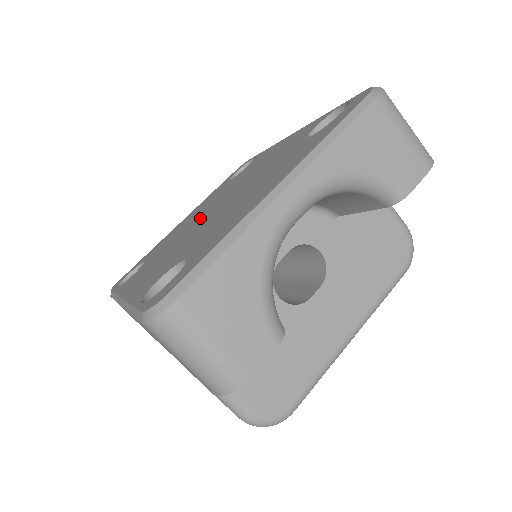
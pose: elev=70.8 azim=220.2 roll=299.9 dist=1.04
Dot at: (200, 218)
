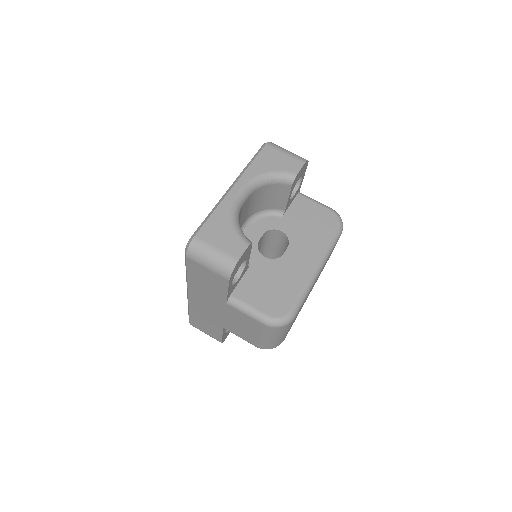
Dot at: occluded
